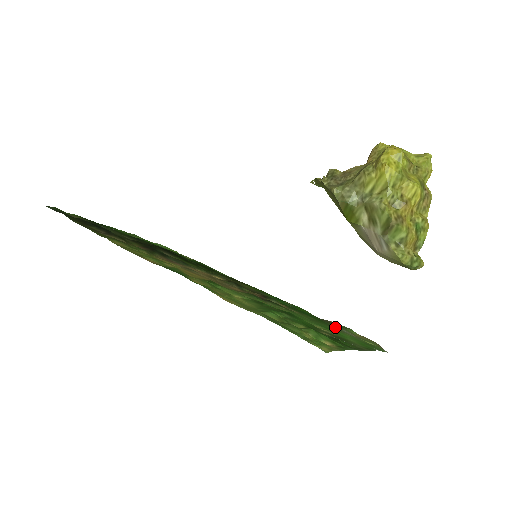
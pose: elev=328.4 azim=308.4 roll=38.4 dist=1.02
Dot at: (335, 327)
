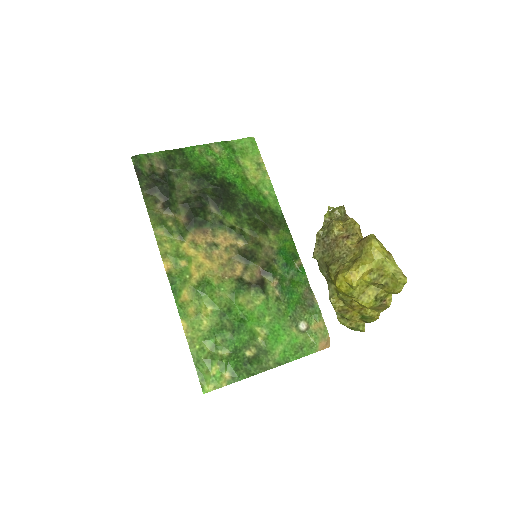
Dot at: (297, 317)
